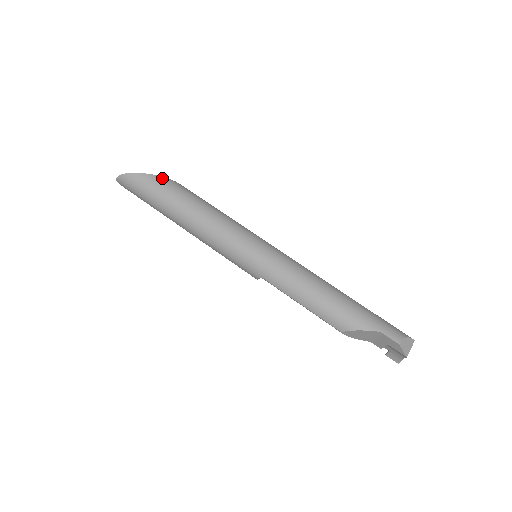
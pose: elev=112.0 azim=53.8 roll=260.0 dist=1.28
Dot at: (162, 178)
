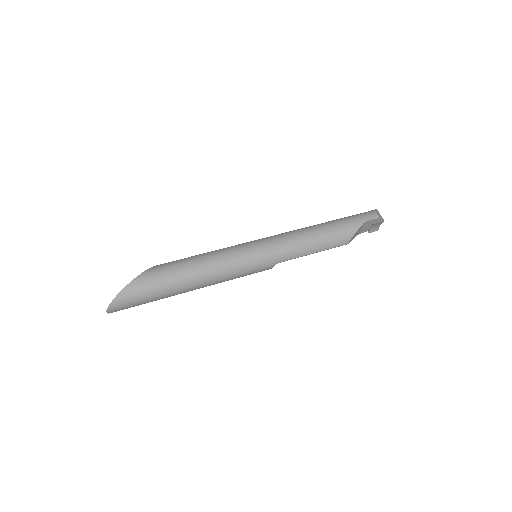
Dot at: (143, 274)
